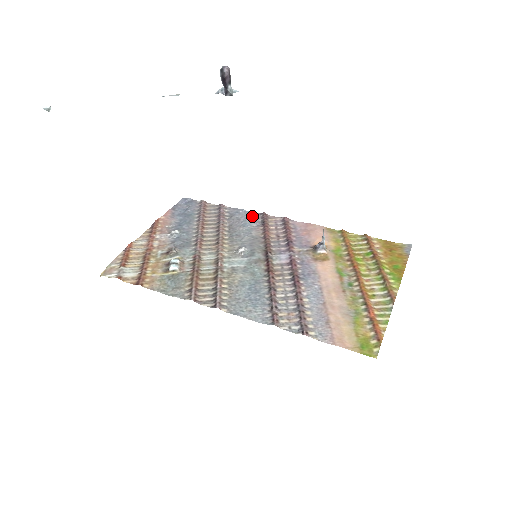
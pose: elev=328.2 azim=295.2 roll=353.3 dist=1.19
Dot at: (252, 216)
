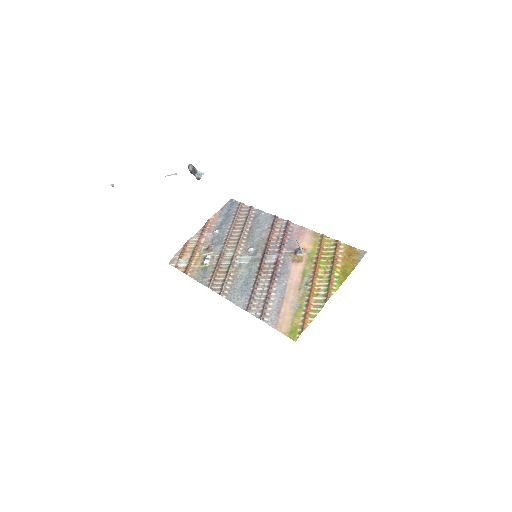
Dot at: (268, 218)
